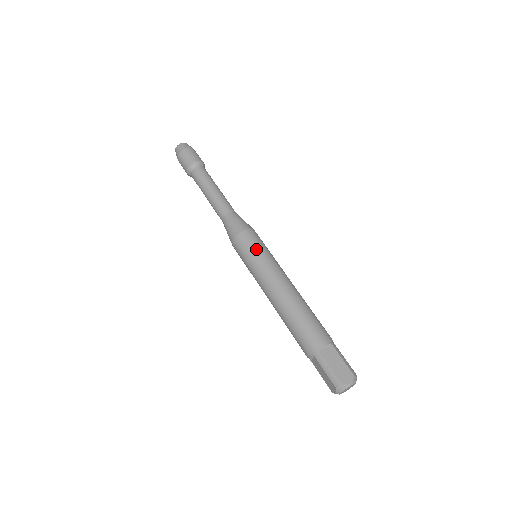
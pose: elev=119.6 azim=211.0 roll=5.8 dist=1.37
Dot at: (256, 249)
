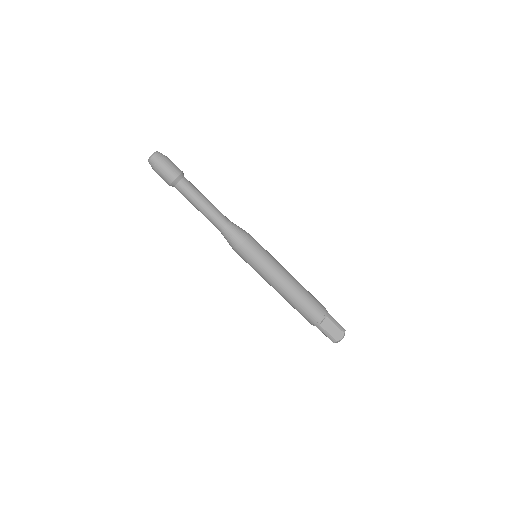
Dot at: (257, 258)
